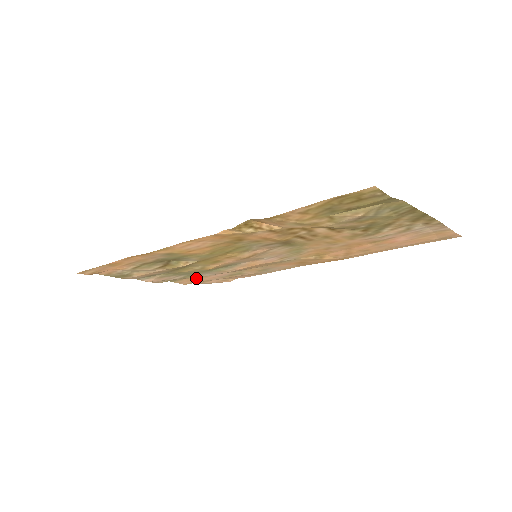
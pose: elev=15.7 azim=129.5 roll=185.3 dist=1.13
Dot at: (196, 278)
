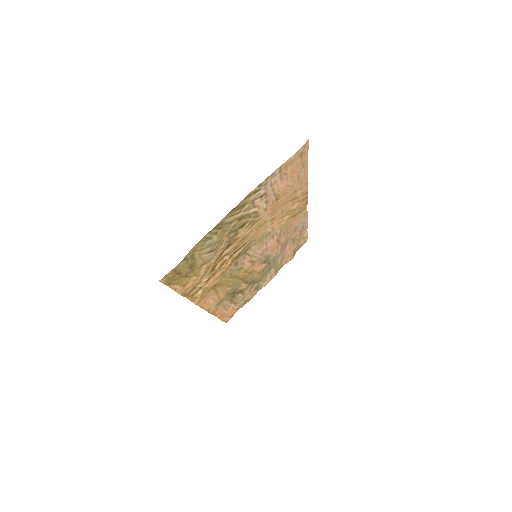
Dot at: (284, 258)
